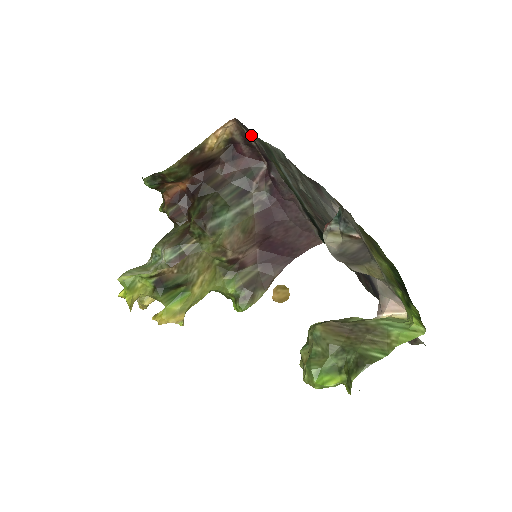
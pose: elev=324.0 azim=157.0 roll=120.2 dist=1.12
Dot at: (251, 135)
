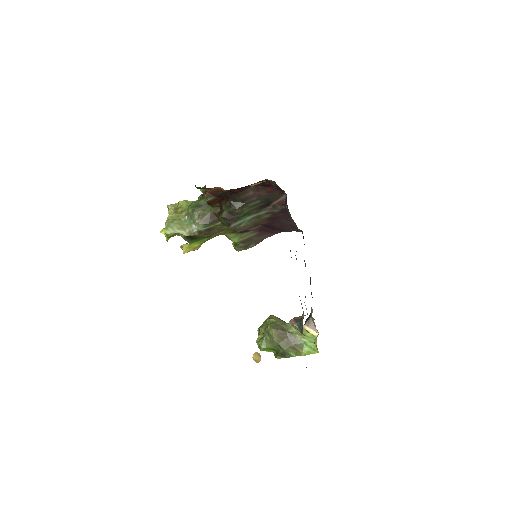
Dot at: occluded
